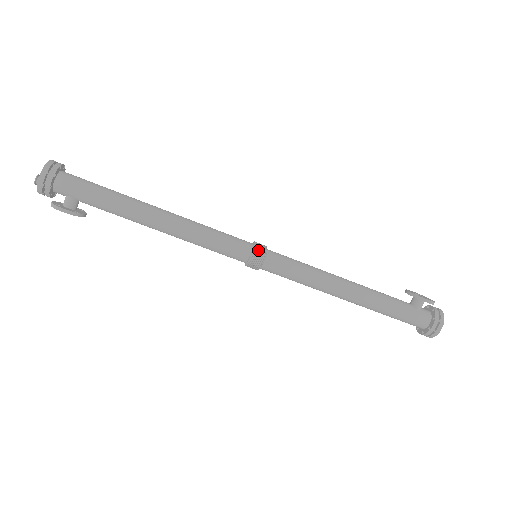
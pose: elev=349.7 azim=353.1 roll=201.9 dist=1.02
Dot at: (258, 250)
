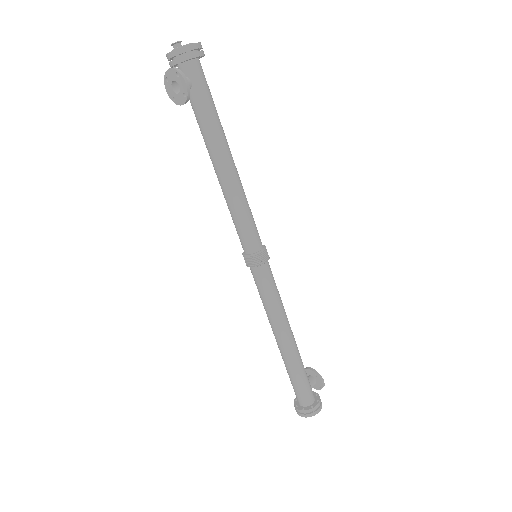
Dot at: (266, 252)
